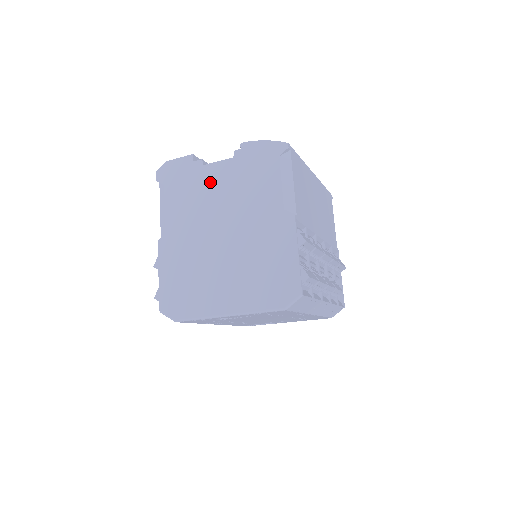
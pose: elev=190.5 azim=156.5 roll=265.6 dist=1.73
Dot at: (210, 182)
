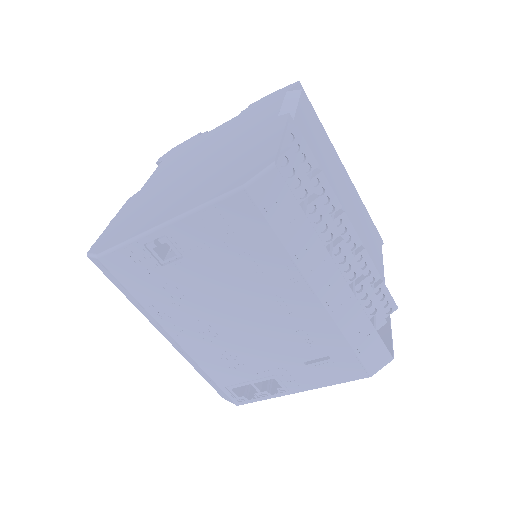
Dot at: (207, 138)
